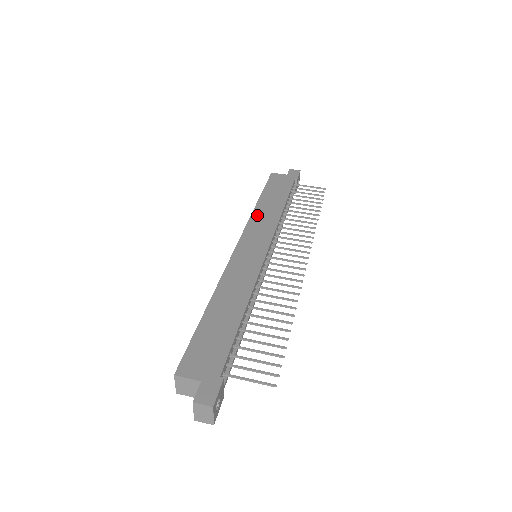
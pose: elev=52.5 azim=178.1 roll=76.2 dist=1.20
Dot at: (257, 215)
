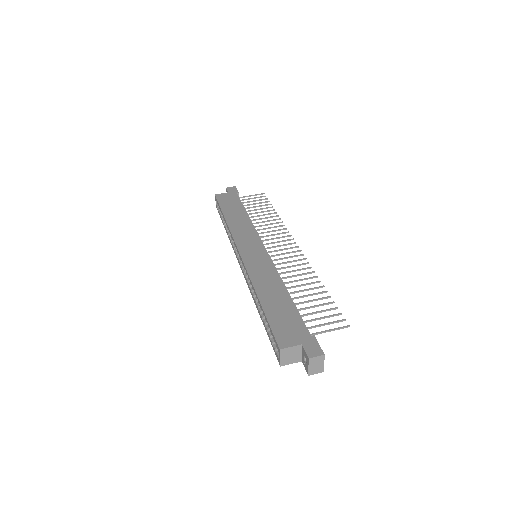
Dot at: (234, 227)
